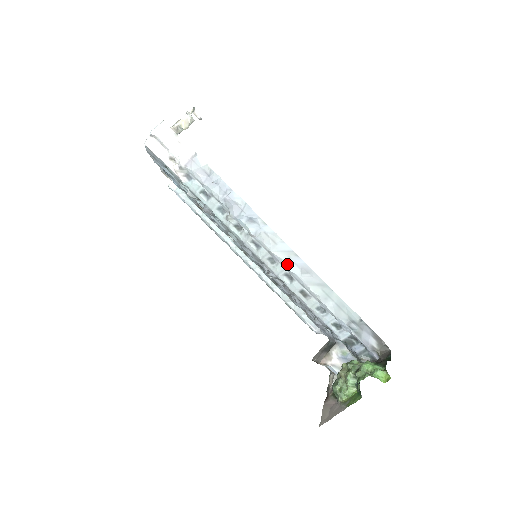
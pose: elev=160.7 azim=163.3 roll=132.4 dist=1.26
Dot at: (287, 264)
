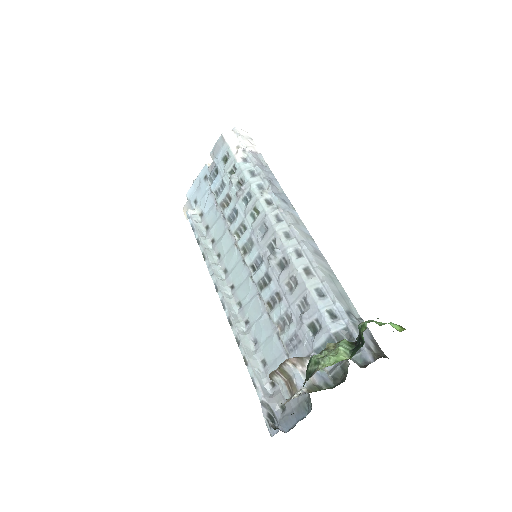
Dot at: (303, 240)
